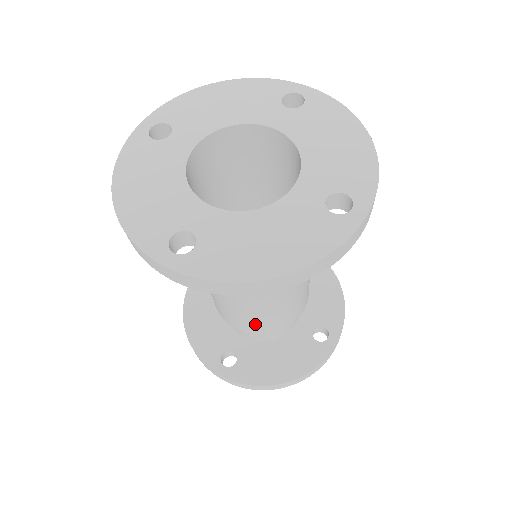
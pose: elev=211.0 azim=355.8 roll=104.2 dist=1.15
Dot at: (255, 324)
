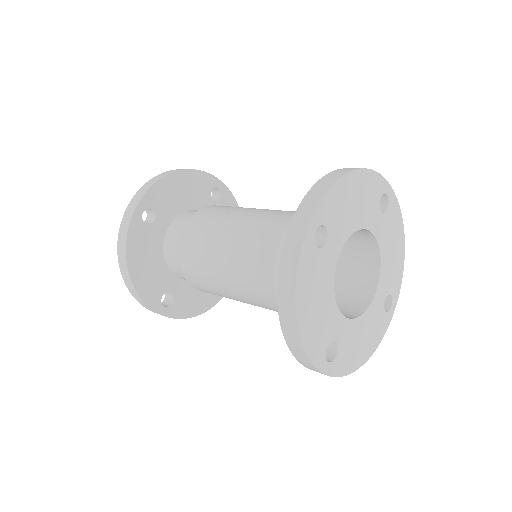
Dot at: occluded
